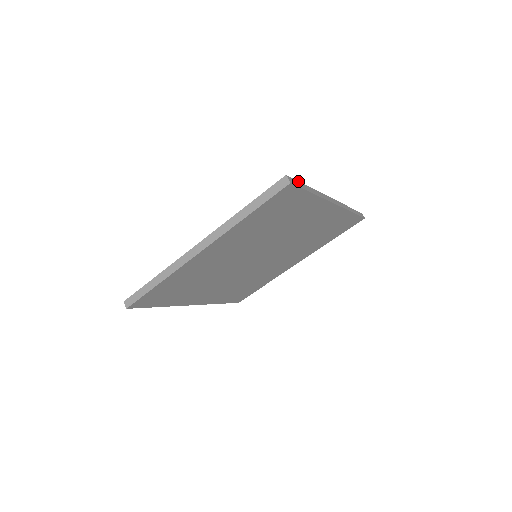
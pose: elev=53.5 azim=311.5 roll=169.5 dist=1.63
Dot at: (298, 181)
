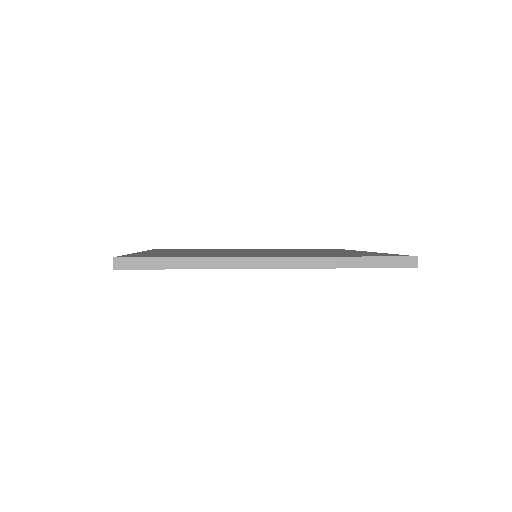
Dot at: occluded
